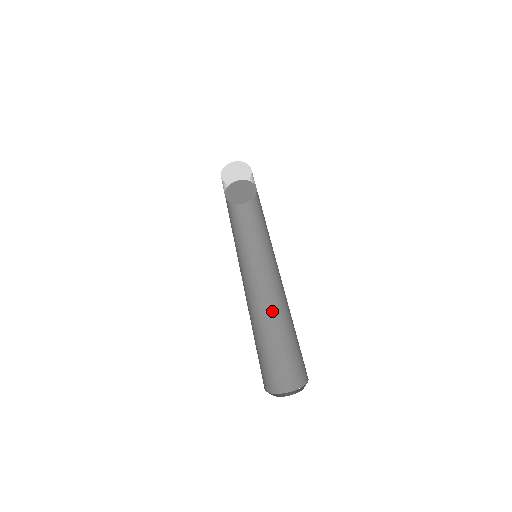
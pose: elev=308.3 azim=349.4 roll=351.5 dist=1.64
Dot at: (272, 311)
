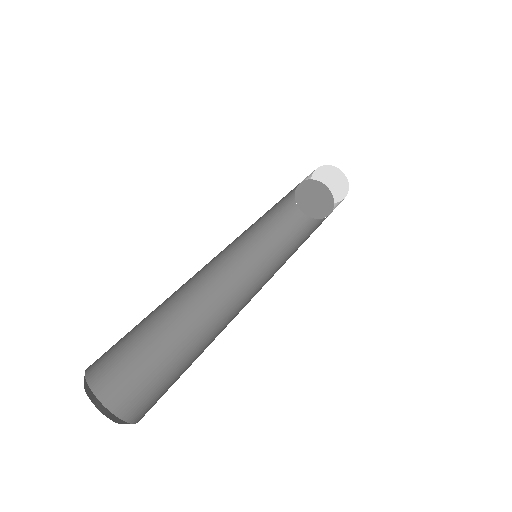
Dot at: (211, 323)
